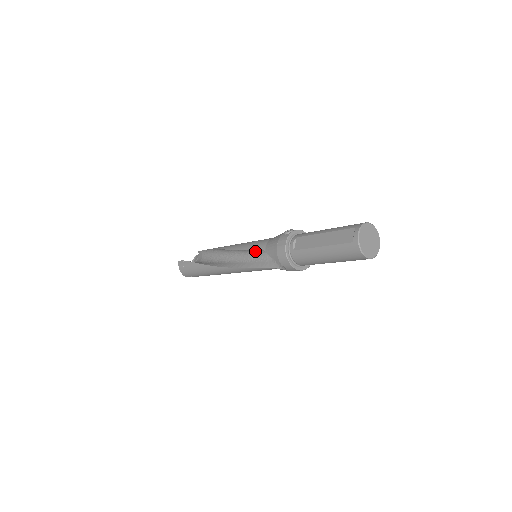
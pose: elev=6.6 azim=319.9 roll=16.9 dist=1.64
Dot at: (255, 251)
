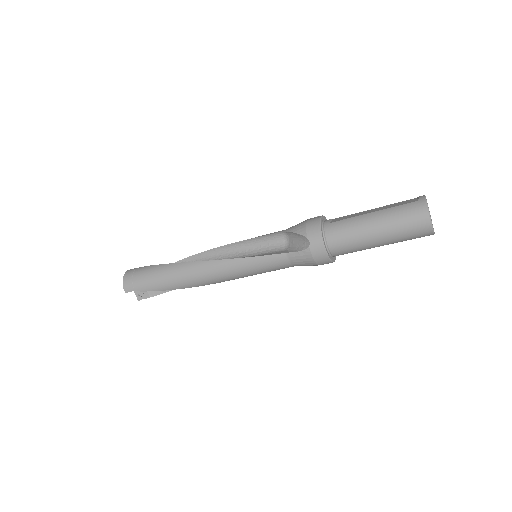
Dot at: (261, 244)
